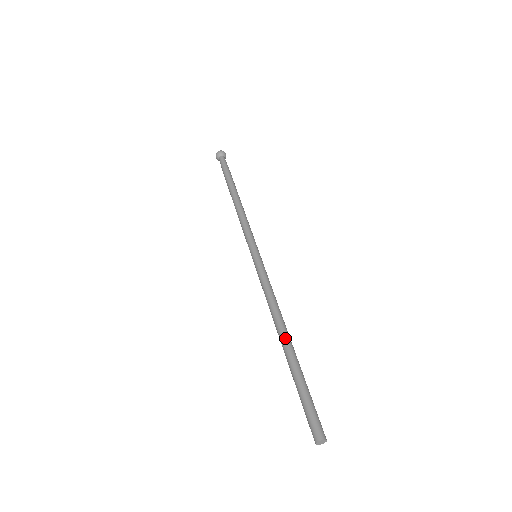
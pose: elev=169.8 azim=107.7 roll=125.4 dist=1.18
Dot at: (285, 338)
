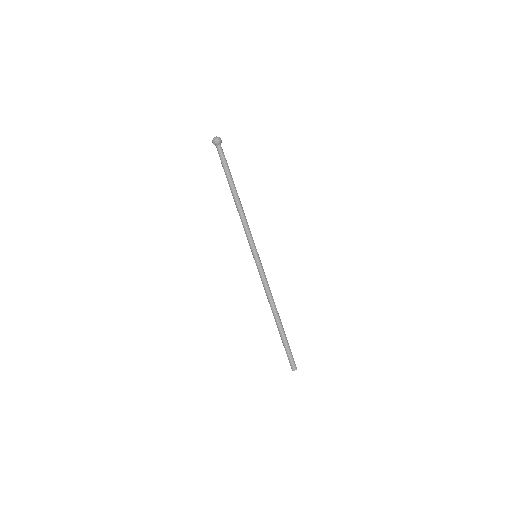
Dot at: (277, 319)
